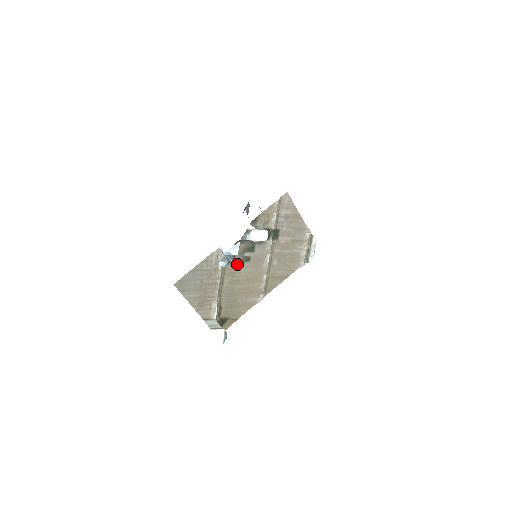
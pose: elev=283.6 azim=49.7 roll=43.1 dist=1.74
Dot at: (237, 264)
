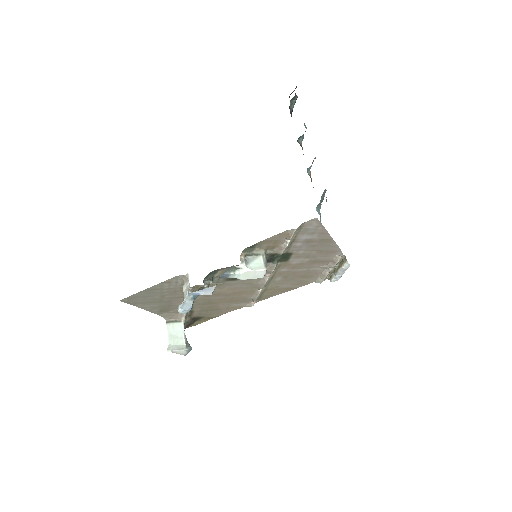
Dot at: occluded
